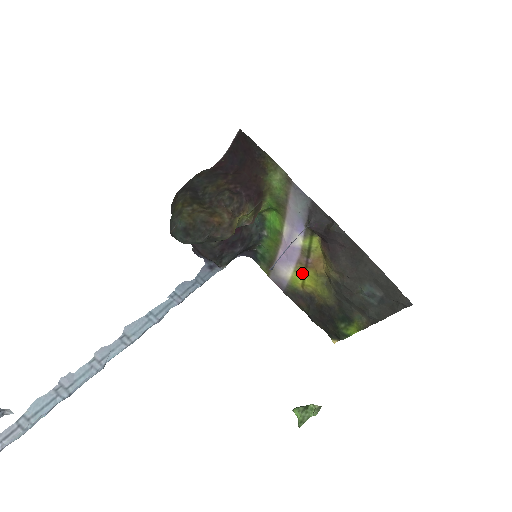
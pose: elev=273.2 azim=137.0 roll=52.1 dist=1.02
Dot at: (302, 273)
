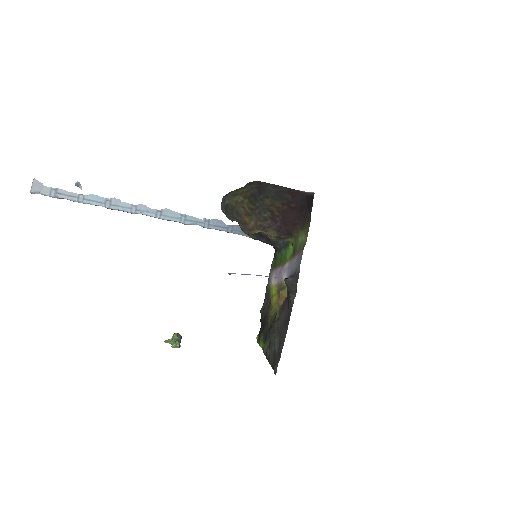
Dot at: (276, 291)
